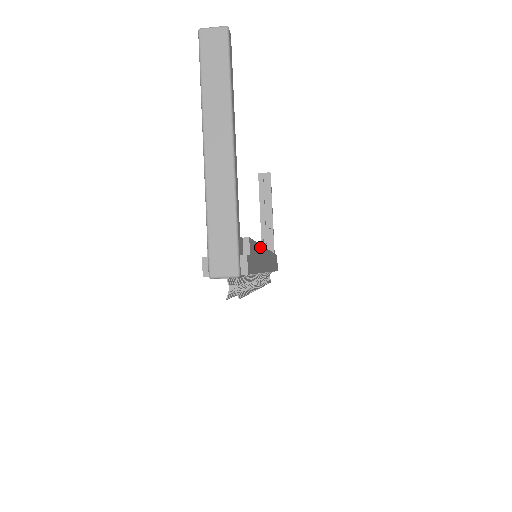
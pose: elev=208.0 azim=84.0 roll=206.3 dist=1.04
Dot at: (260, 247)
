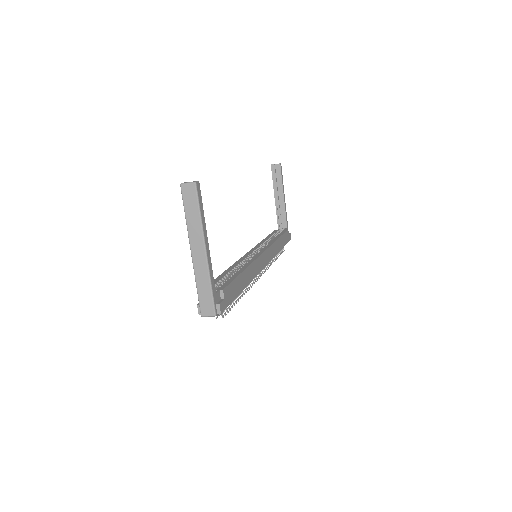
Dot at: (244, 272)
